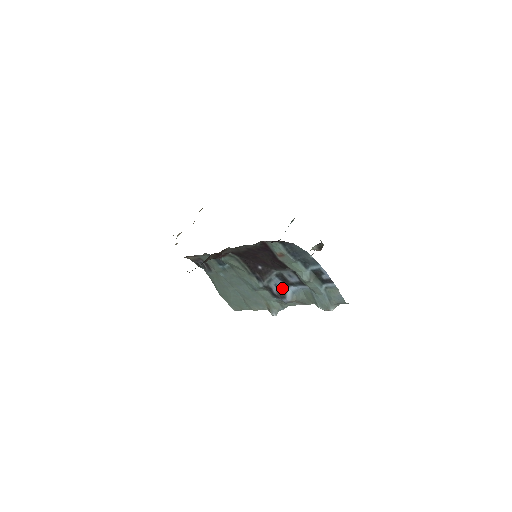
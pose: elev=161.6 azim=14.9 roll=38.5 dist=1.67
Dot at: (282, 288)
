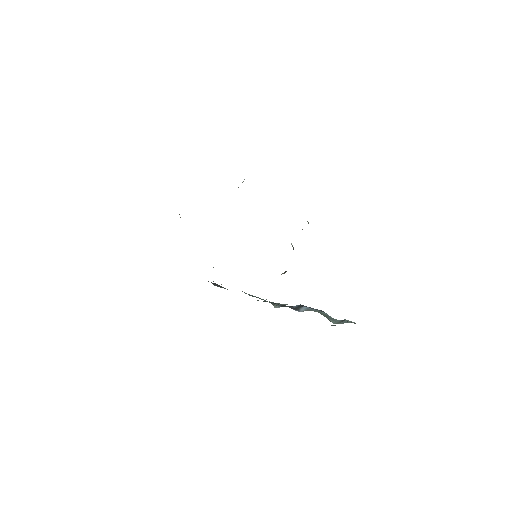
Dot at: (298, 306)
